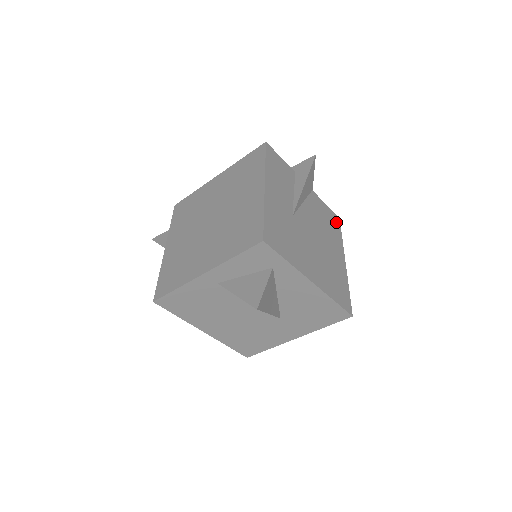
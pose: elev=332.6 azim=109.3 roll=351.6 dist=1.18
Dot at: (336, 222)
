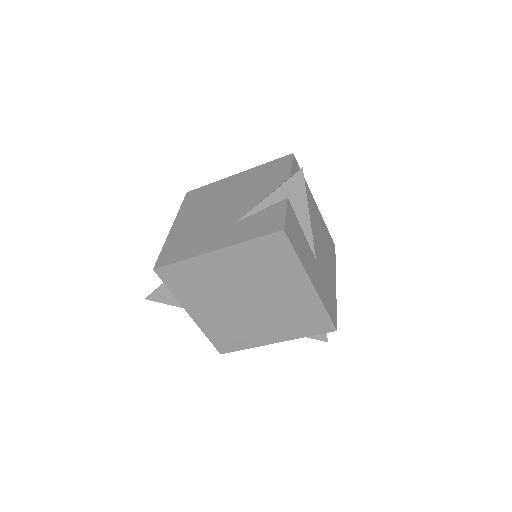
Dot at: (297, 168)
